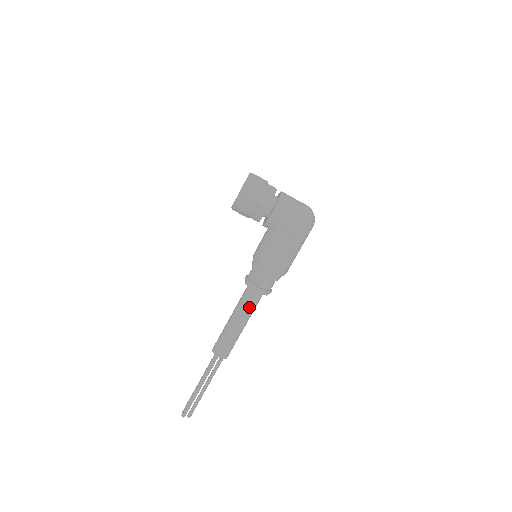
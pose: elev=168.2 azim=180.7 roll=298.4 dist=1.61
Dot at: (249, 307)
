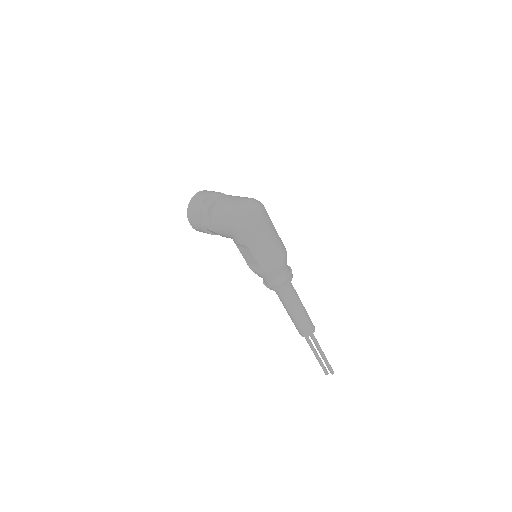
Dot at: (283, 299)
